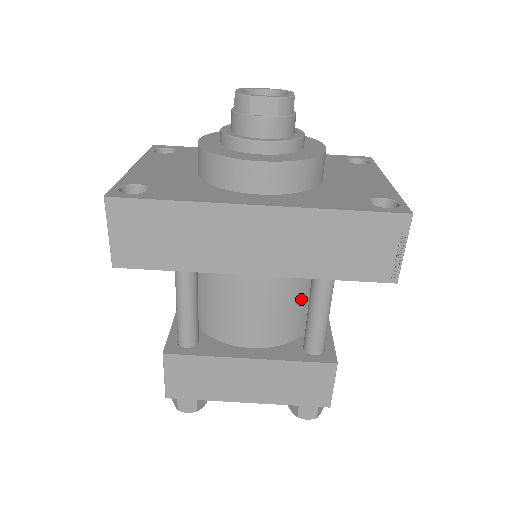
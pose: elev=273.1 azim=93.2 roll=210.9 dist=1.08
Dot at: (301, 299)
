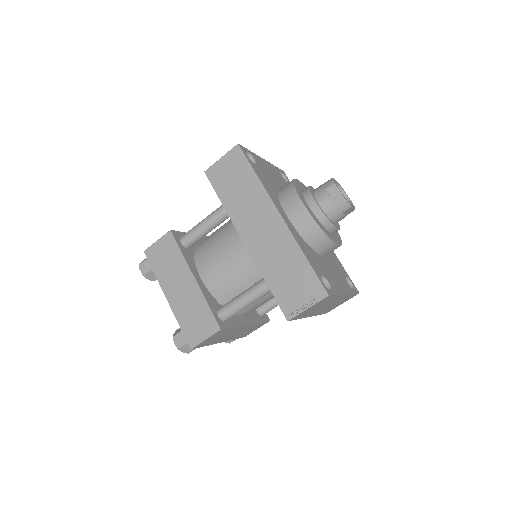
Dot at: (246, 288)
